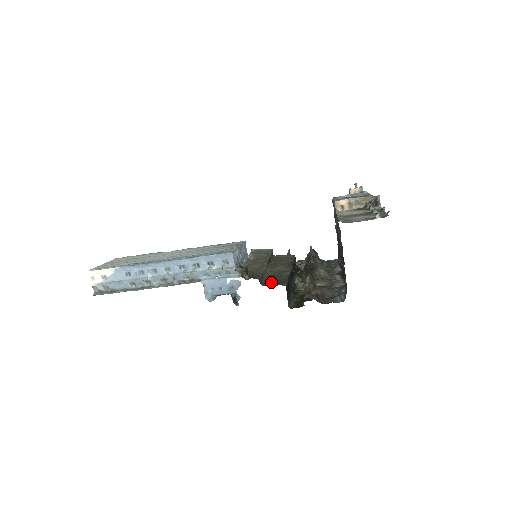
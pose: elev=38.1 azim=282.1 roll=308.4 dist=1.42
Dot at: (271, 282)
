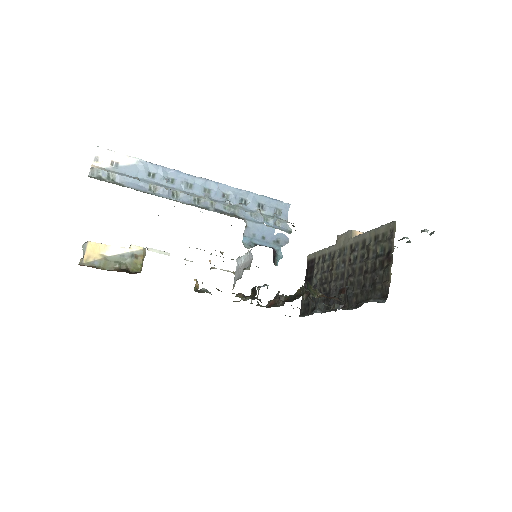
Dot at: occluded
